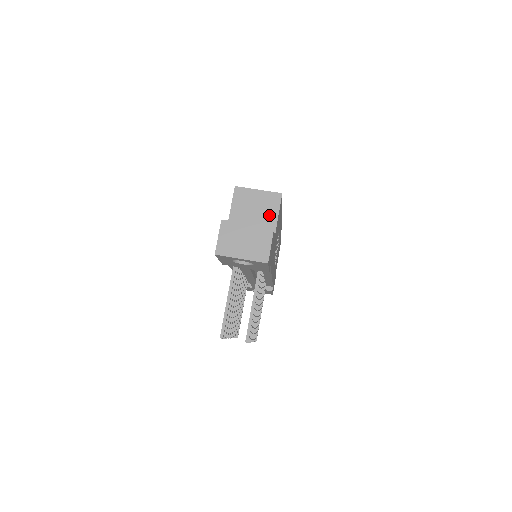
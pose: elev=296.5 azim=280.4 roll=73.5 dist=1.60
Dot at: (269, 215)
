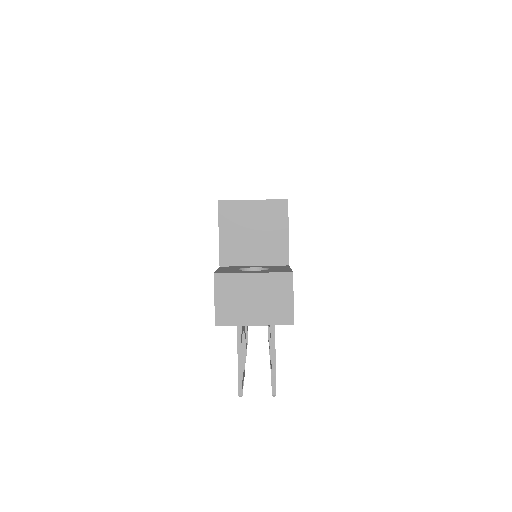
Dot at: (275, 235)
